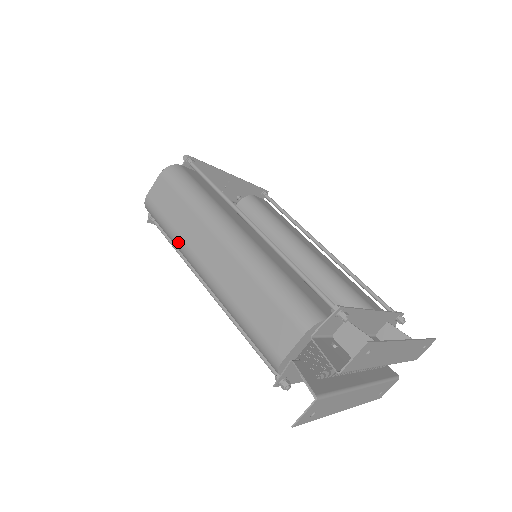
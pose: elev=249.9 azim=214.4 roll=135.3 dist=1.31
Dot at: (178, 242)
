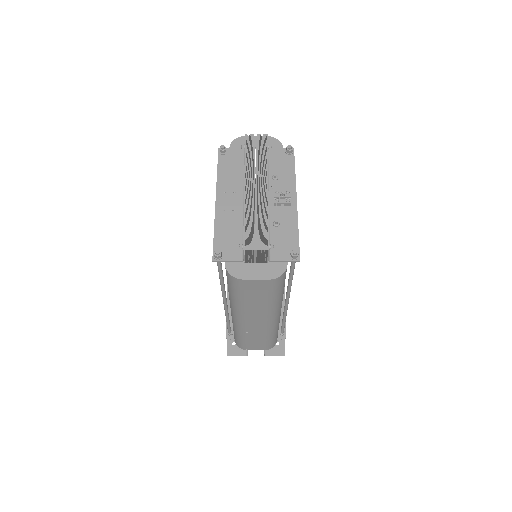
Dot at: (239, 307)
